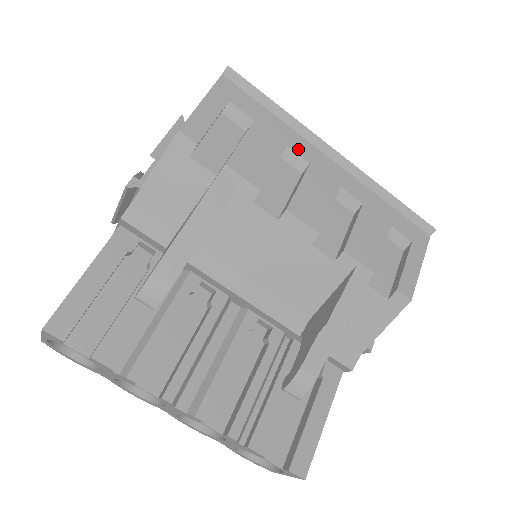
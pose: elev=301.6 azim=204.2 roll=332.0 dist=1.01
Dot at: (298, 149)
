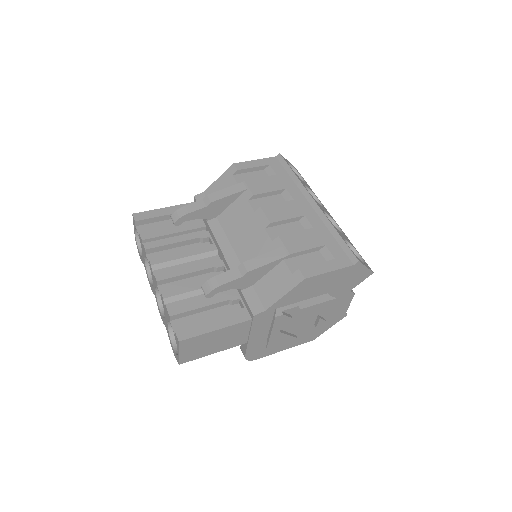
Dot at: (292, 192)
